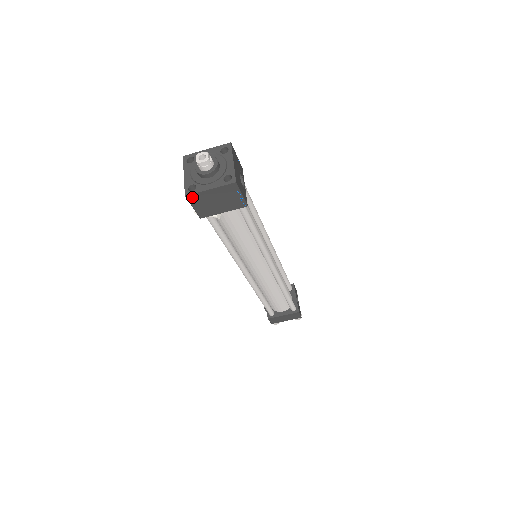
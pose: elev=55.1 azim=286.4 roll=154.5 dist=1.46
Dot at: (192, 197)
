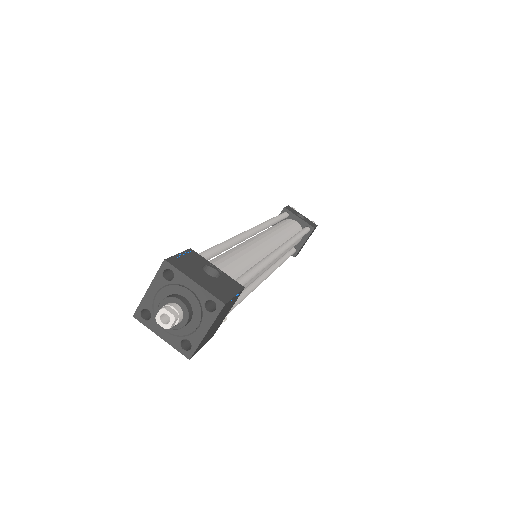
Dot at: (195, 351)
